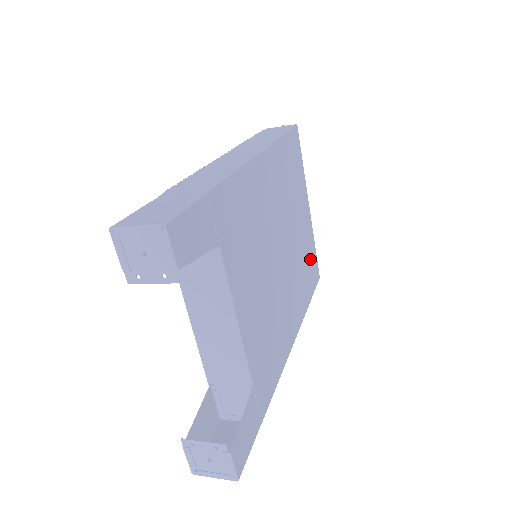
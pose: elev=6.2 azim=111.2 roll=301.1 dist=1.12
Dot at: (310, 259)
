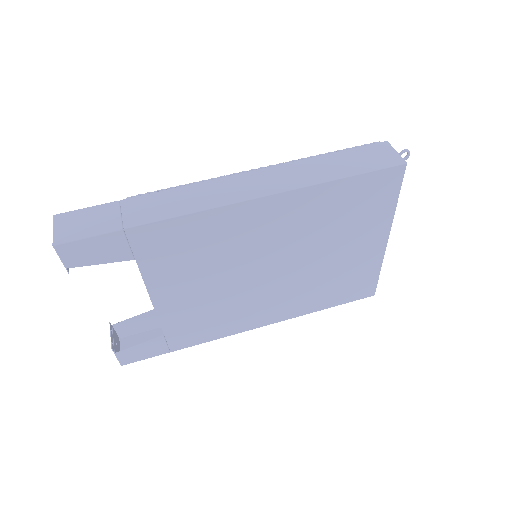
Dot at: (355, 280)
